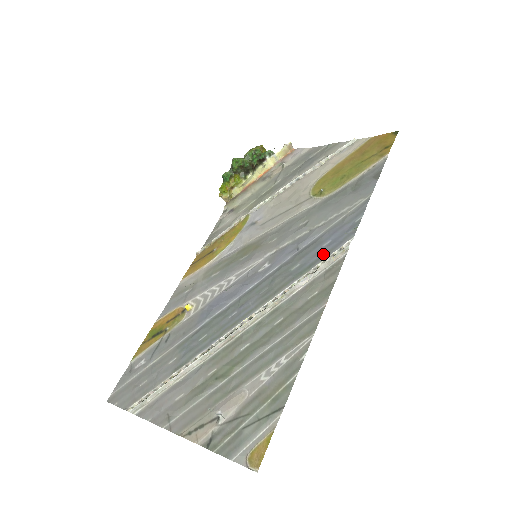
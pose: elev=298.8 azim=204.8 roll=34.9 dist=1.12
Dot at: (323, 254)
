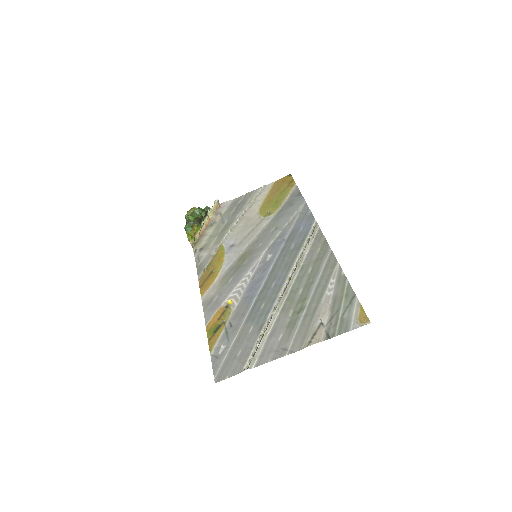
Dot at: (305, 234)
